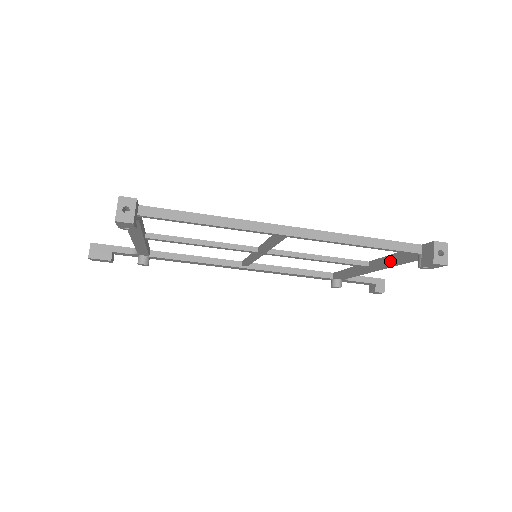
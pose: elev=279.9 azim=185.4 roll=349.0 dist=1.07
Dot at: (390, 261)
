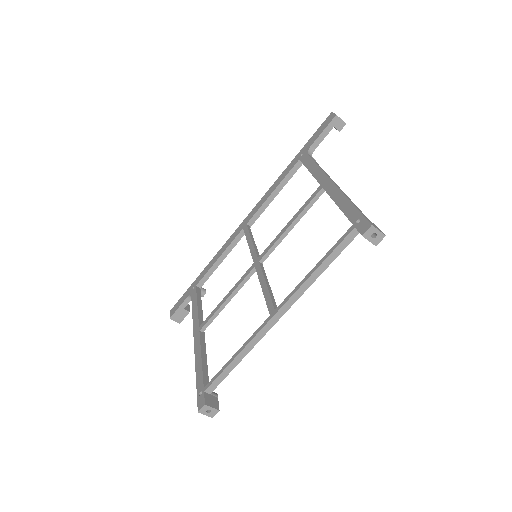
Dot at: occluded
